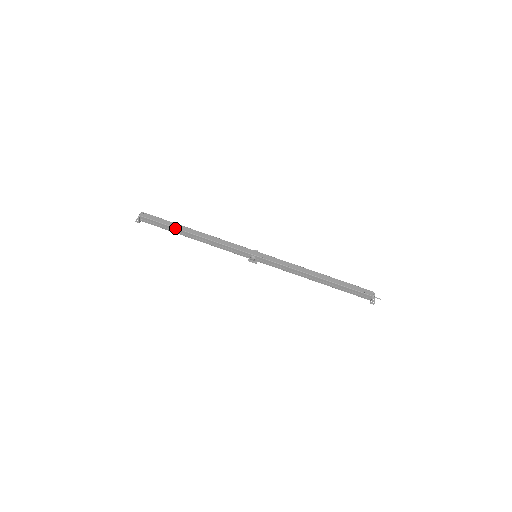
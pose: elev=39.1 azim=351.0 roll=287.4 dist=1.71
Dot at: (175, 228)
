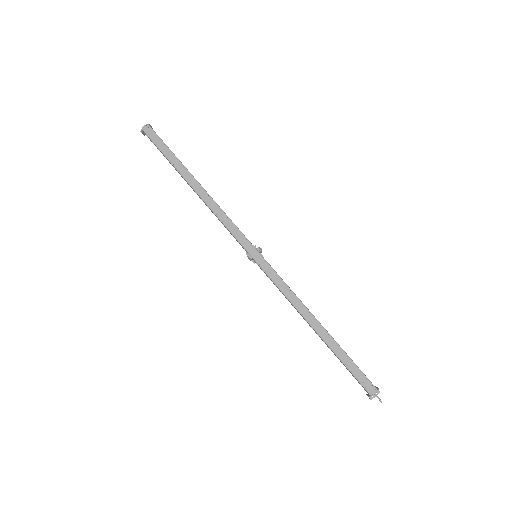
Dot at: (175, 168)
